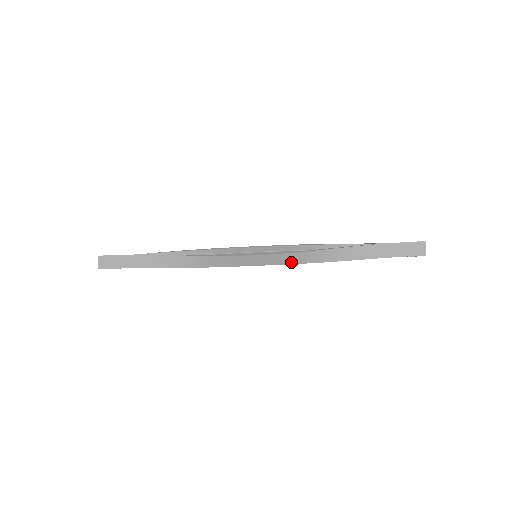
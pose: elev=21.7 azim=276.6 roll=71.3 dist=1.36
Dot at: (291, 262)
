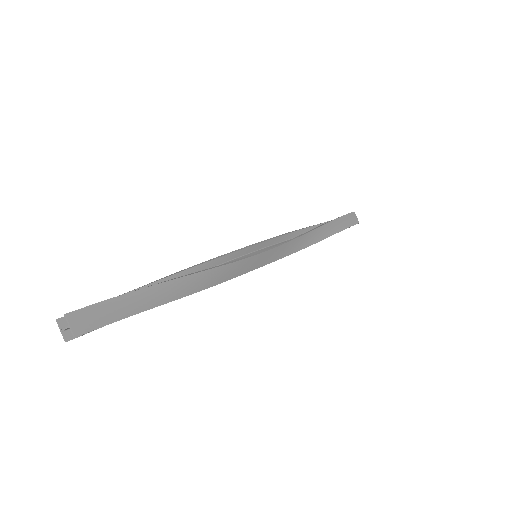
Dot at: (287, 253)
